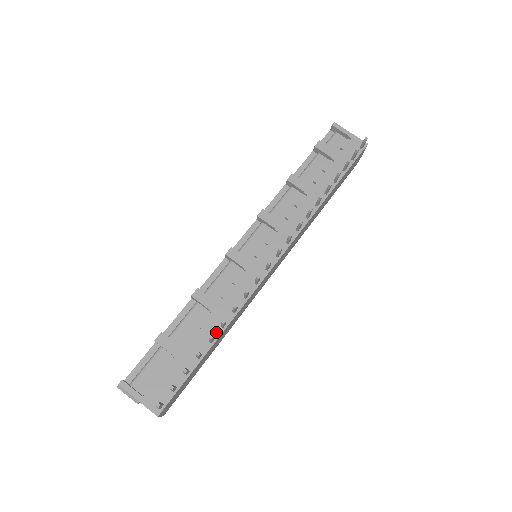
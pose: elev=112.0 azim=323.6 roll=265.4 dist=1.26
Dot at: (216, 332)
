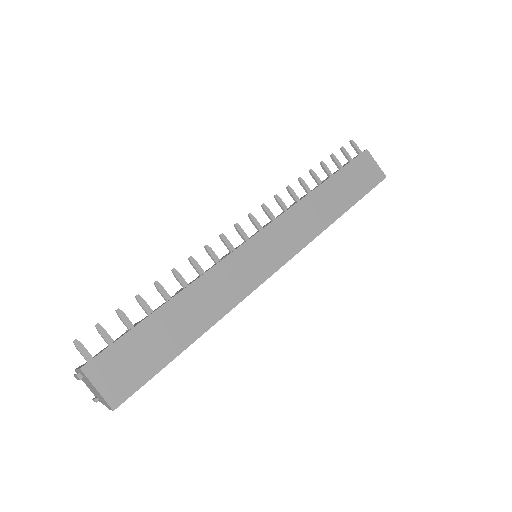
Dot at: (177, 294)
